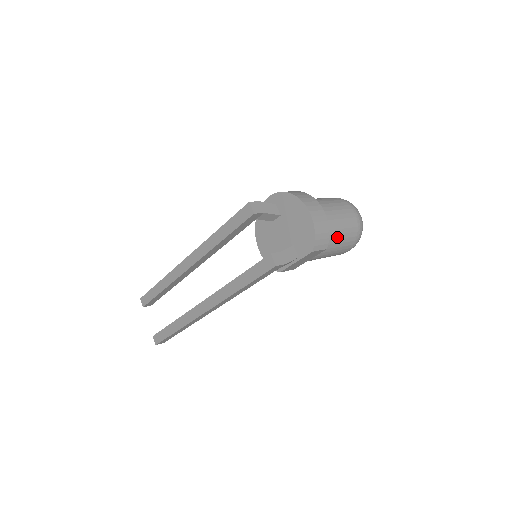
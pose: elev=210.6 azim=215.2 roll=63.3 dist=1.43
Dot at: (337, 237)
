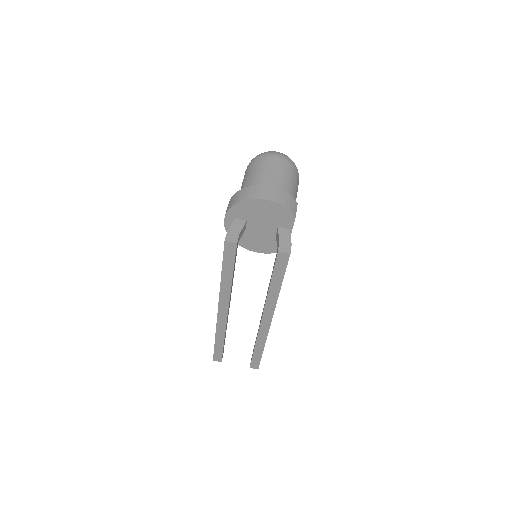
Dot at: (290, 187)
